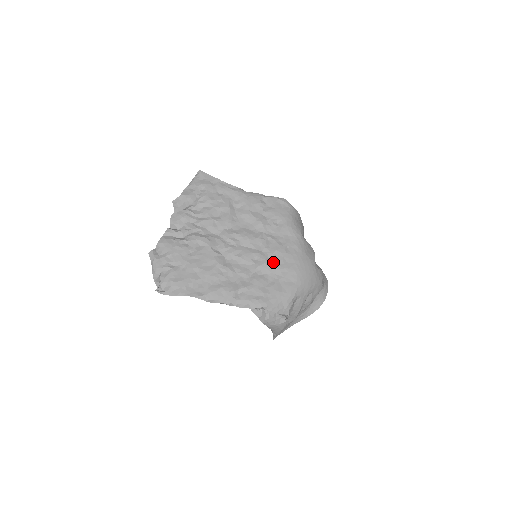
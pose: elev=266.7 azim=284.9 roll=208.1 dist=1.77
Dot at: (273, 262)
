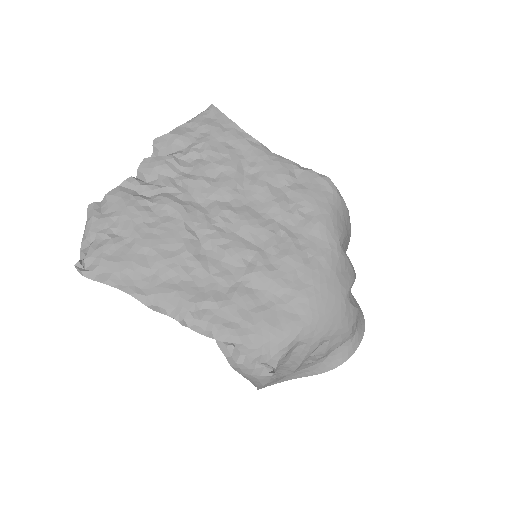
Dot at: (276, 273)
